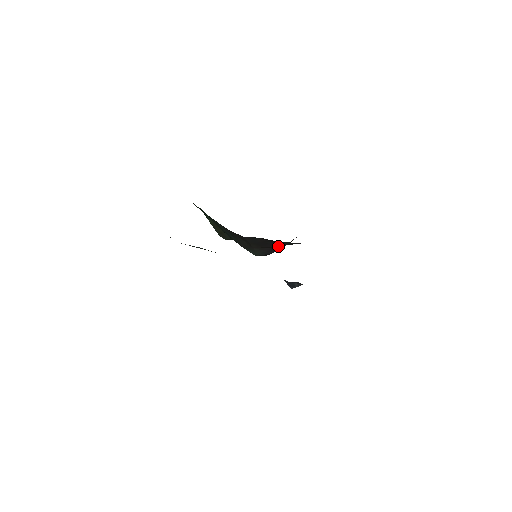
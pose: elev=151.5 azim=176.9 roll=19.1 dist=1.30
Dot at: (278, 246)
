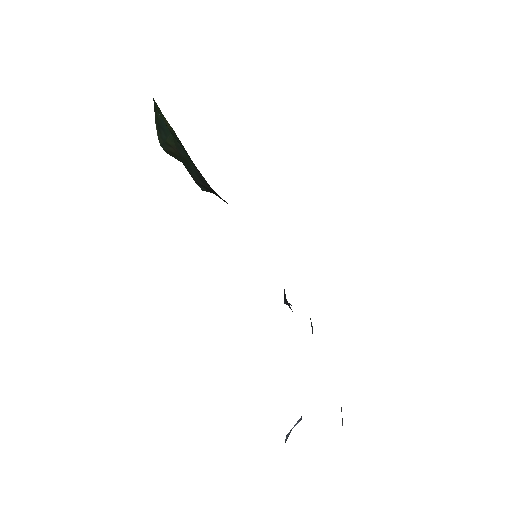
Dot at: occluded
